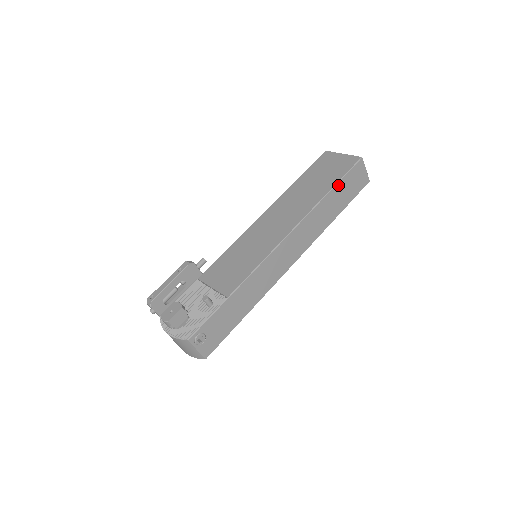
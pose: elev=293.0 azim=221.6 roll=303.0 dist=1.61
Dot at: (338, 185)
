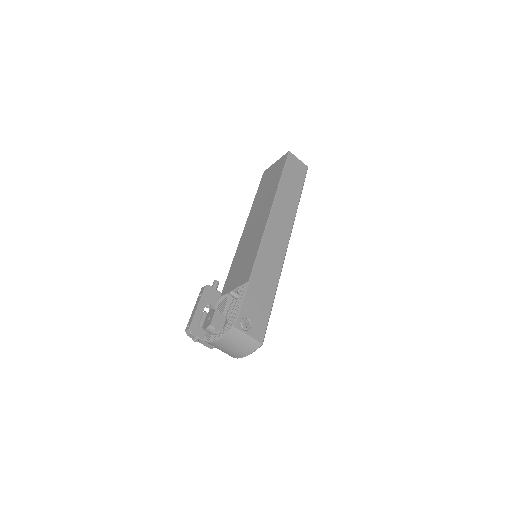
Dot at: (284, 174)
